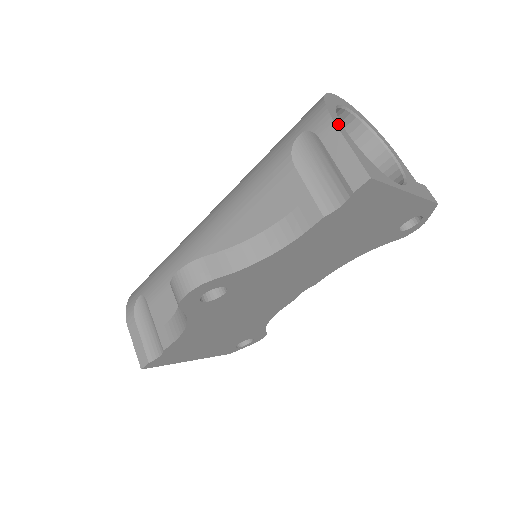
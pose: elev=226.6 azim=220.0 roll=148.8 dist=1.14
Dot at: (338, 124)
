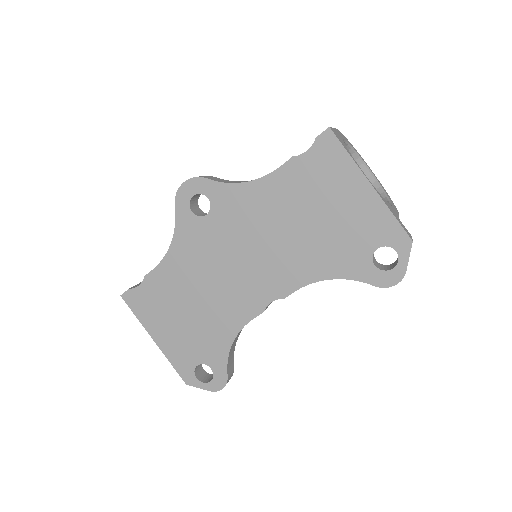
Dot at: (340, 133)
